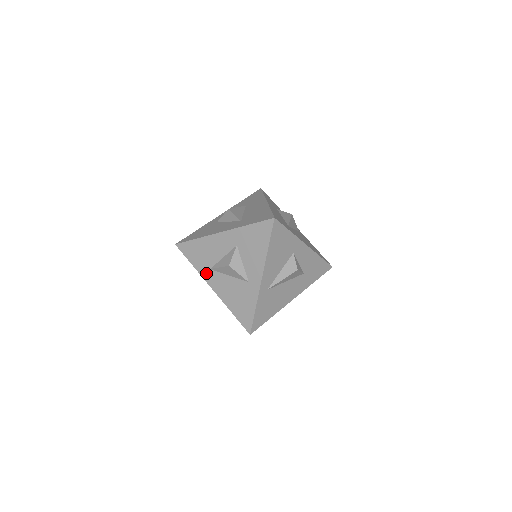
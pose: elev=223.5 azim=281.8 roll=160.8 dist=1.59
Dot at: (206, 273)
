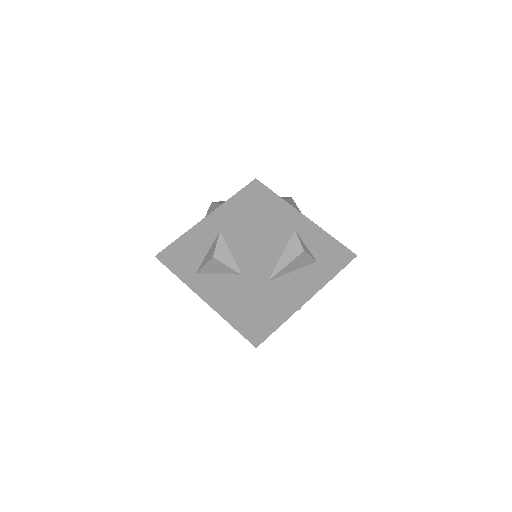
Dot at: (192, 280)
